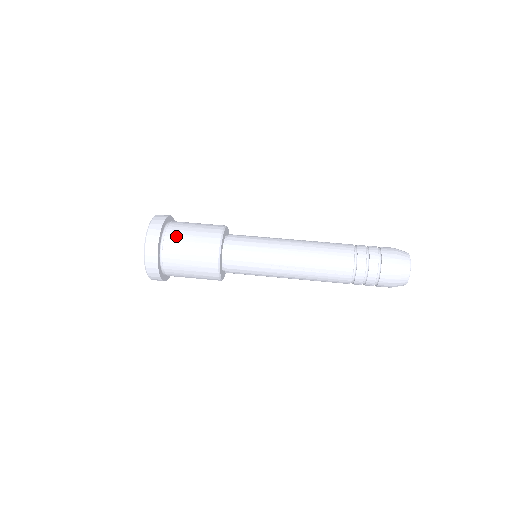
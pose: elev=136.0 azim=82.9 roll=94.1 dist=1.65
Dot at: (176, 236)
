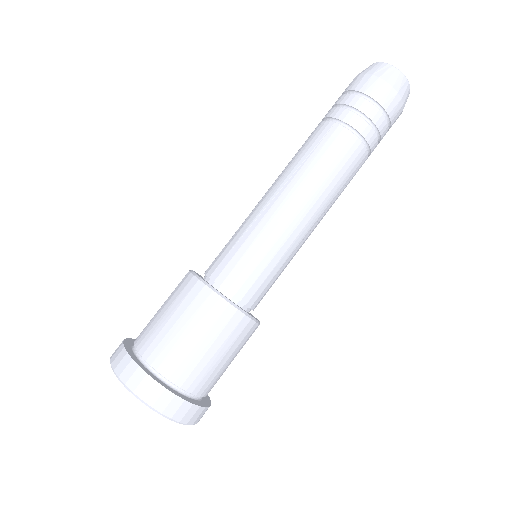
Dot at: (185, 367)
